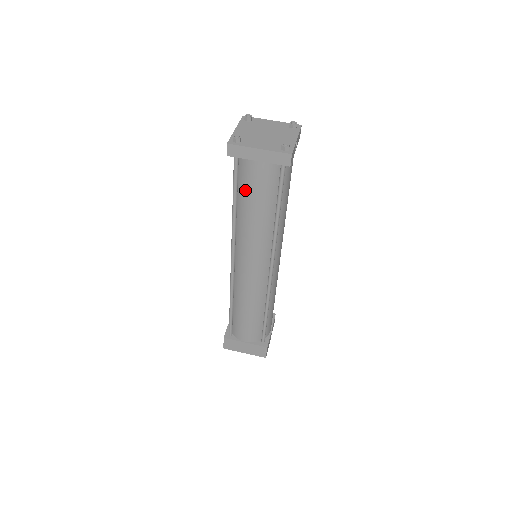
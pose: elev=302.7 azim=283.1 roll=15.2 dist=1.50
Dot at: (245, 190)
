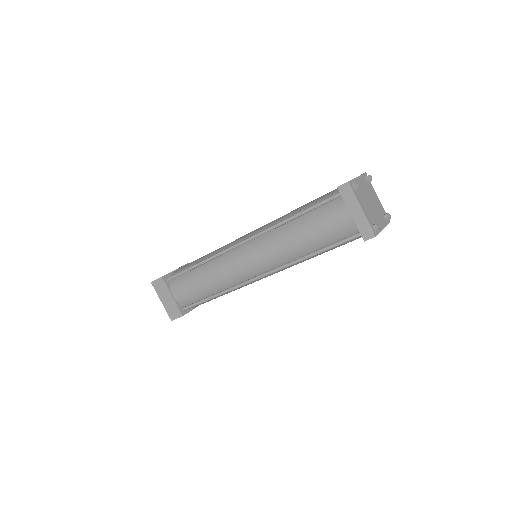
Dot at: (316, 218)
